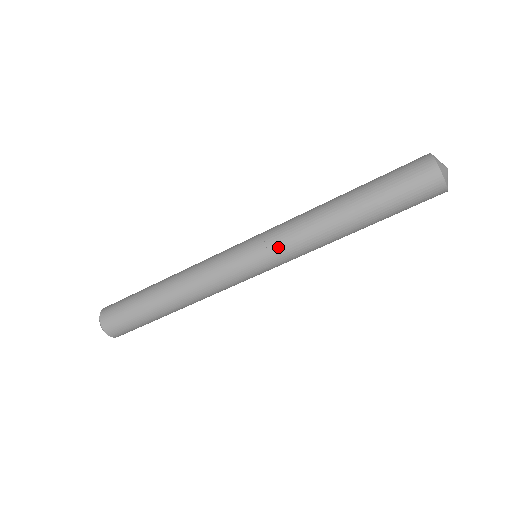
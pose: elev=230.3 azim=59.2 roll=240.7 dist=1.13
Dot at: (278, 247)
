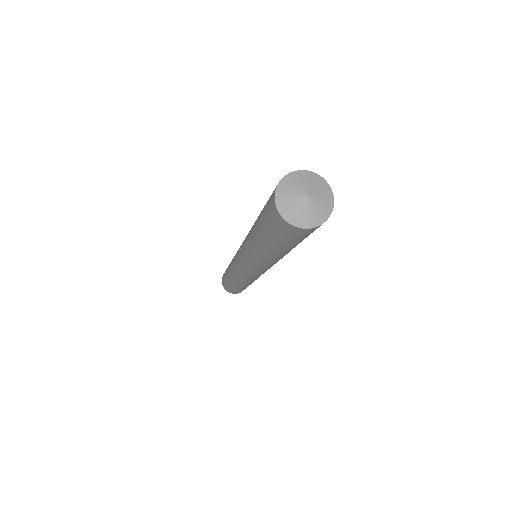
Dot at: (268, 268)
